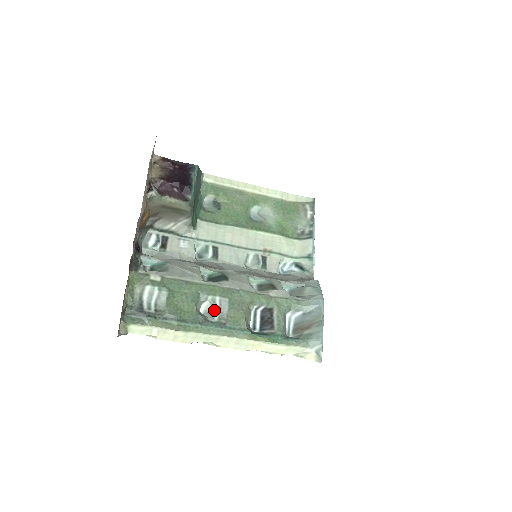
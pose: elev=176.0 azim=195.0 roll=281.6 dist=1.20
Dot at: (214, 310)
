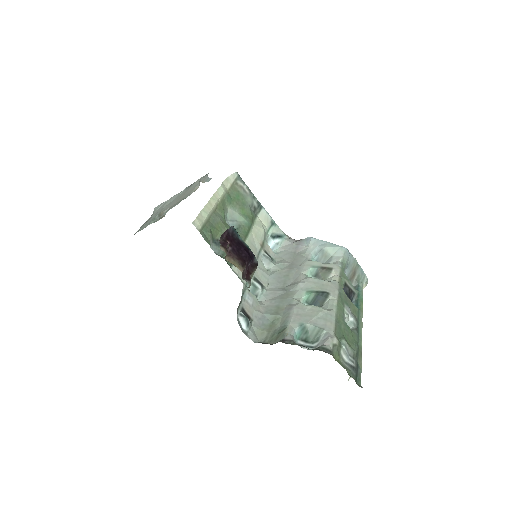
Dot at: (350, 319)
